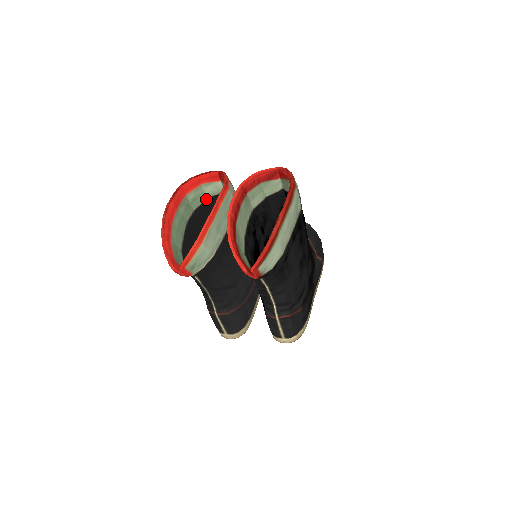
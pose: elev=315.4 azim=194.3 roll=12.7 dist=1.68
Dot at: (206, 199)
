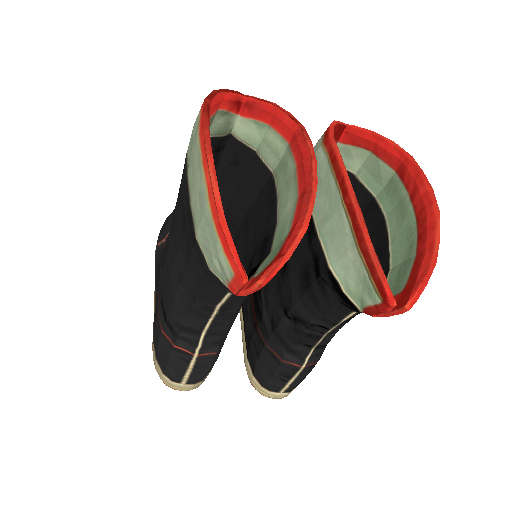
Dot at: occluded
